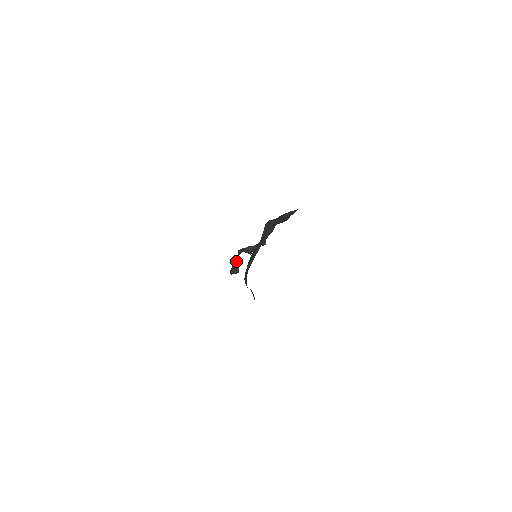
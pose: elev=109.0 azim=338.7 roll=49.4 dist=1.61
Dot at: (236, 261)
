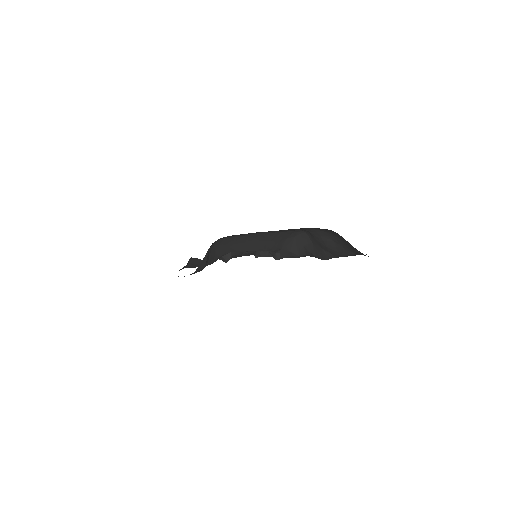
Dot at: occluded
